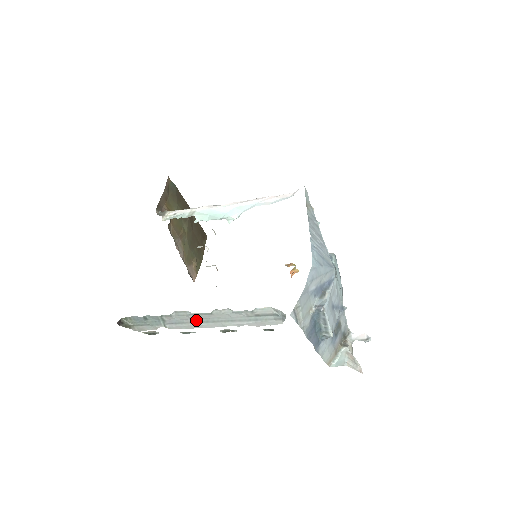
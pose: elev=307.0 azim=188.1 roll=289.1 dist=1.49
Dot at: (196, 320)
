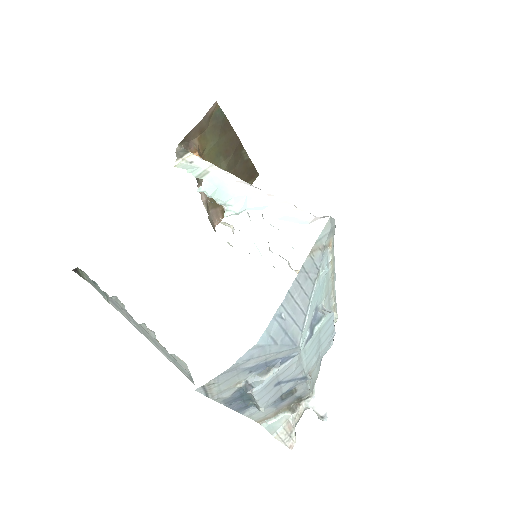
Dot at: (130, 318)
